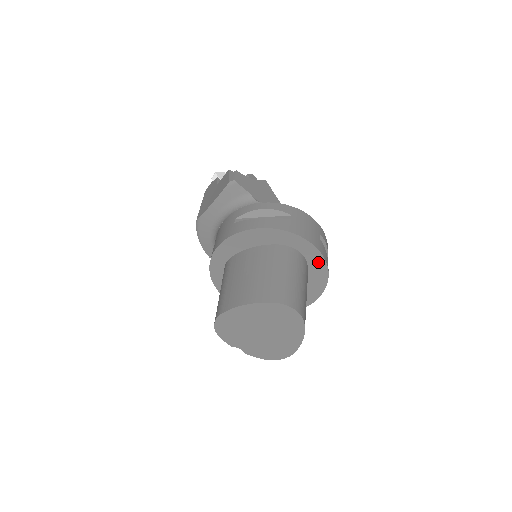
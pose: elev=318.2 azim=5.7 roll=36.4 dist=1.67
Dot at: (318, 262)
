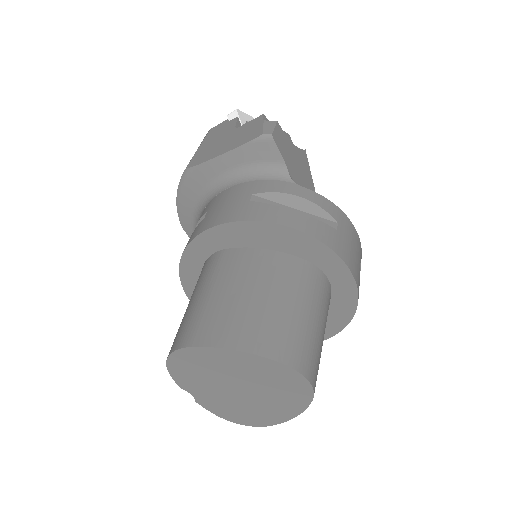
Dot at: (346, 303)
